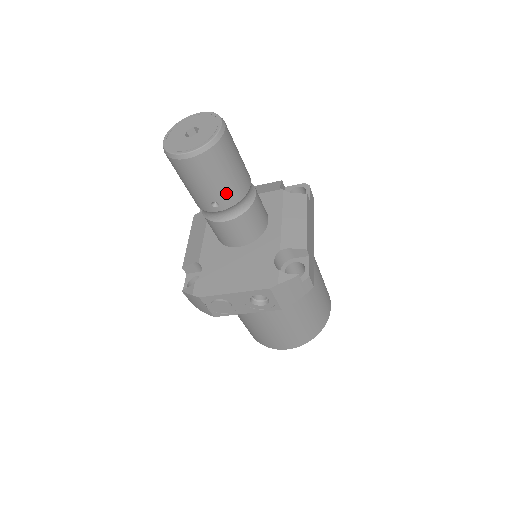
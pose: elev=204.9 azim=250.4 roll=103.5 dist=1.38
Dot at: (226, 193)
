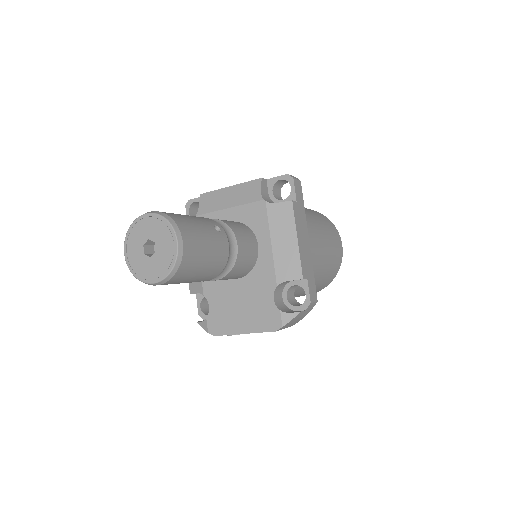
Dot at: (207, 276)
